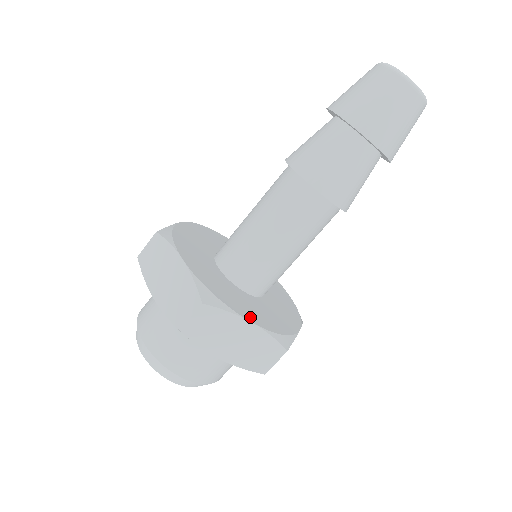
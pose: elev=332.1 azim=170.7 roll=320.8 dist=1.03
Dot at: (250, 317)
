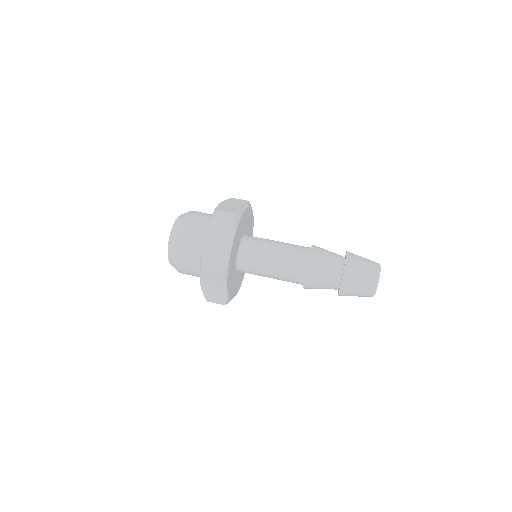
Dot at: (229, 286)
